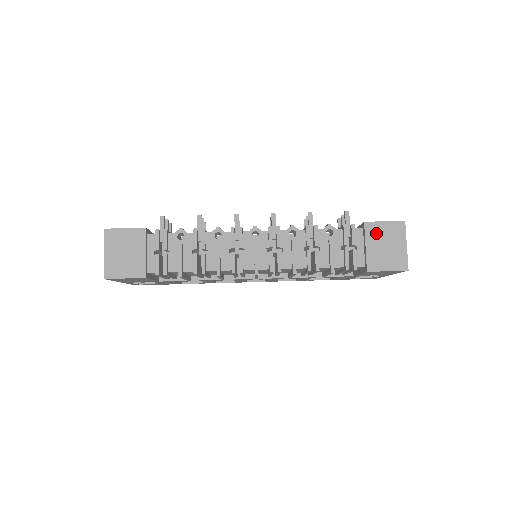
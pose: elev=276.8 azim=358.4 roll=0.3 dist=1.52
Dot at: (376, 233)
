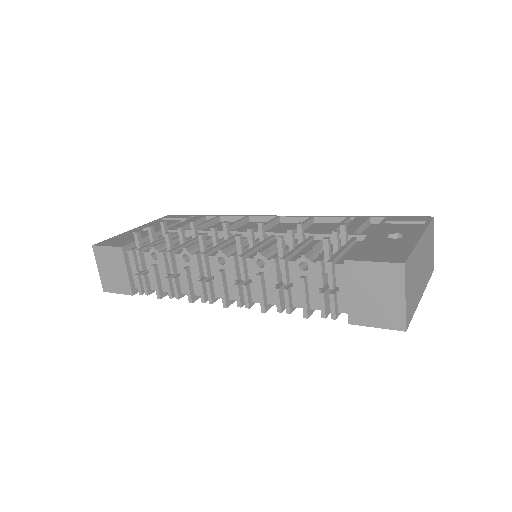
Dot at: (361, 277)
